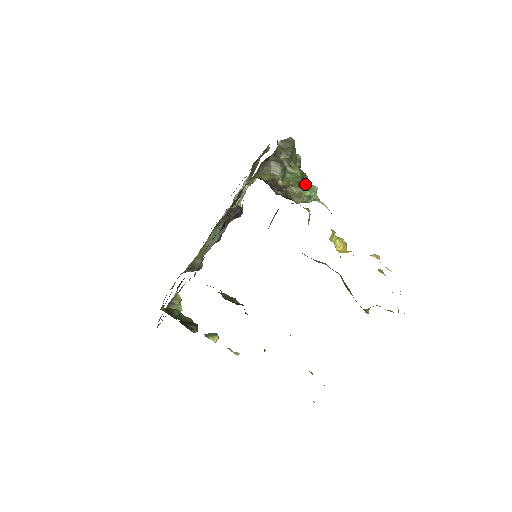
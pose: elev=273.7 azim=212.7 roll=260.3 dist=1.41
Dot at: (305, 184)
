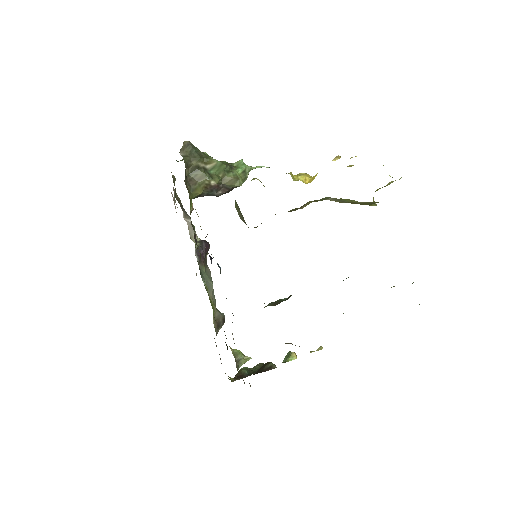
Dot at: (230, 166)
